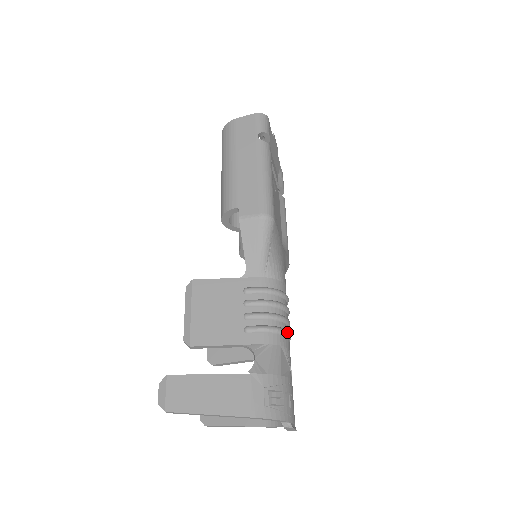
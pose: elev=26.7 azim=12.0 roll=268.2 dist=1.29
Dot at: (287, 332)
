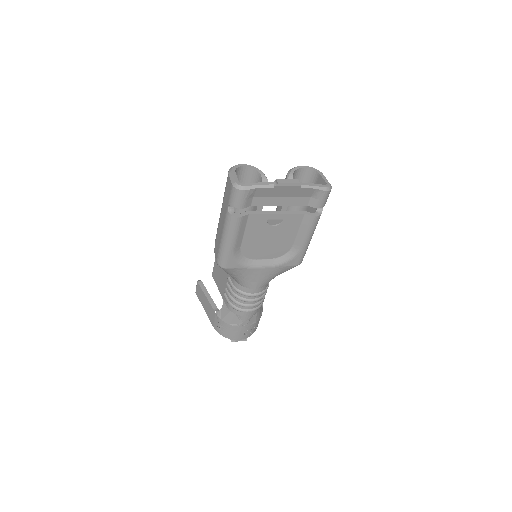
Dot at: (242, 311)
